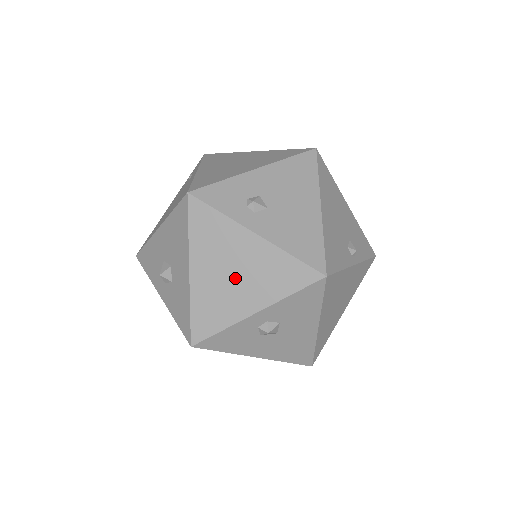
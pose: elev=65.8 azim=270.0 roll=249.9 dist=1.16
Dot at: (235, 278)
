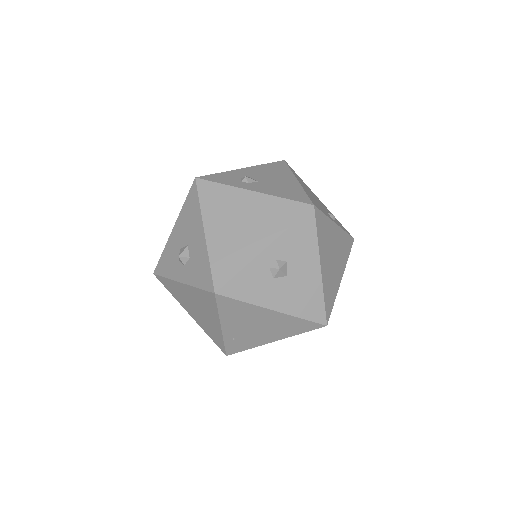
Dot at: (243, 227)
